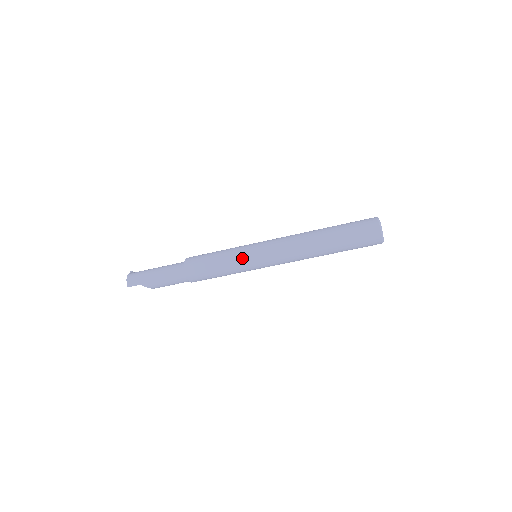
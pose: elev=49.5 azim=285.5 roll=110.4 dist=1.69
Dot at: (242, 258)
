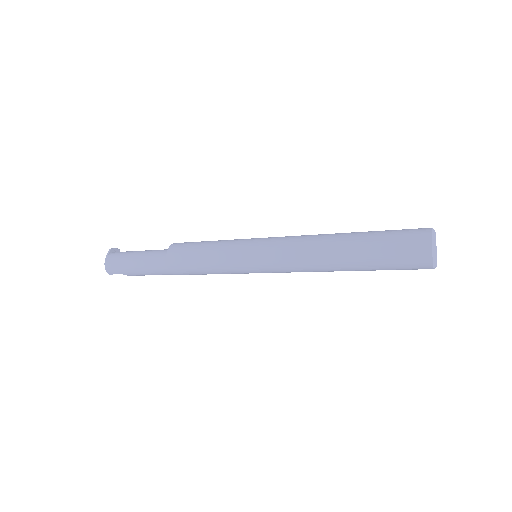
Dot at: (236, 266)
